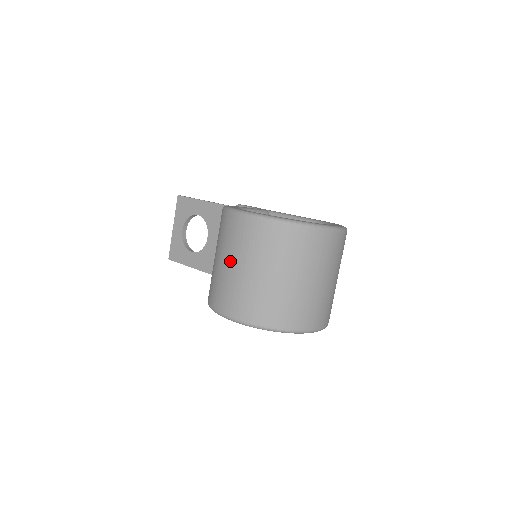
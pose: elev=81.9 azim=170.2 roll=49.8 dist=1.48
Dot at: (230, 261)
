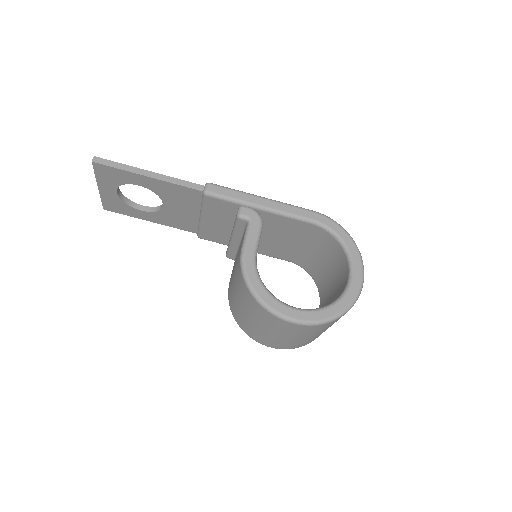
Dot at: (276, 334)
